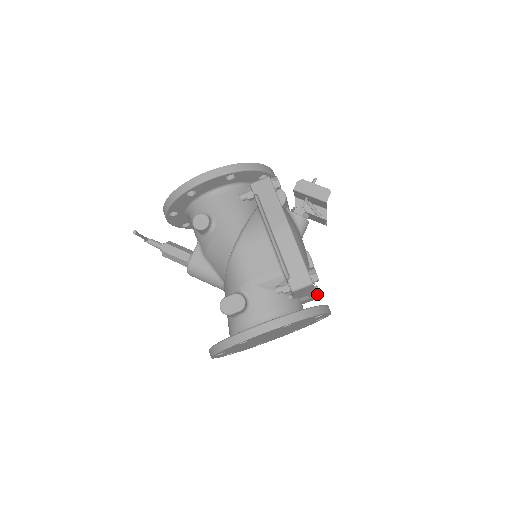
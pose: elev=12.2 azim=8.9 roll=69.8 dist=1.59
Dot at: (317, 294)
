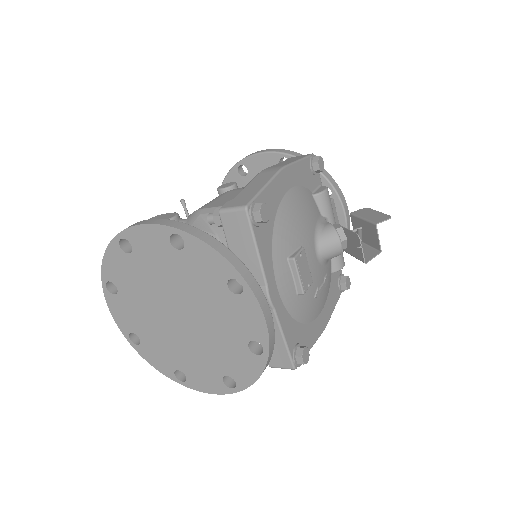
Dot at: (297, 354)
